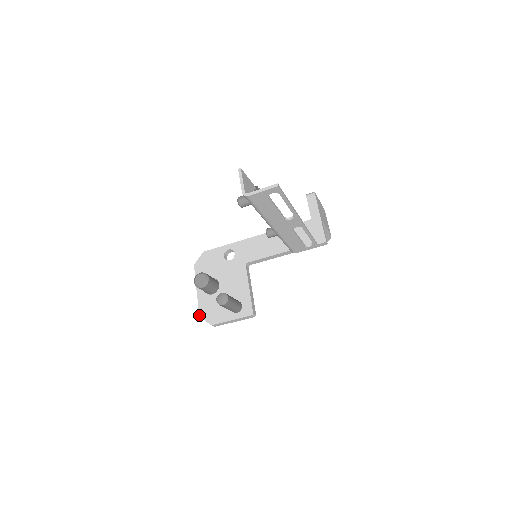
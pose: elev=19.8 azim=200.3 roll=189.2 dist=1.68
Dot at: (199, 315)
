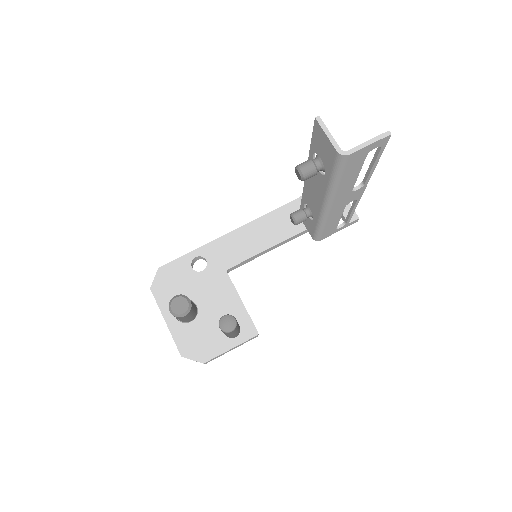
Dot at: (180, 354)
